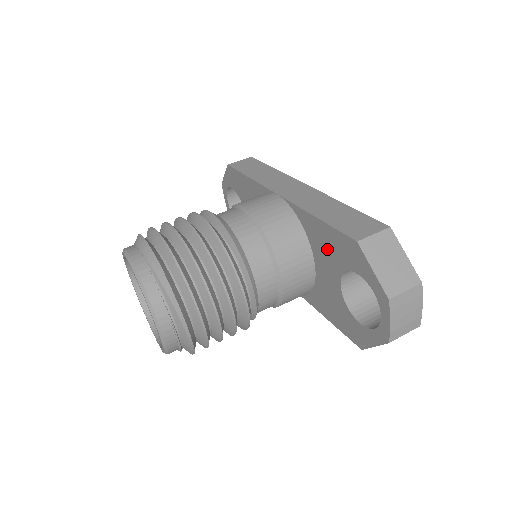
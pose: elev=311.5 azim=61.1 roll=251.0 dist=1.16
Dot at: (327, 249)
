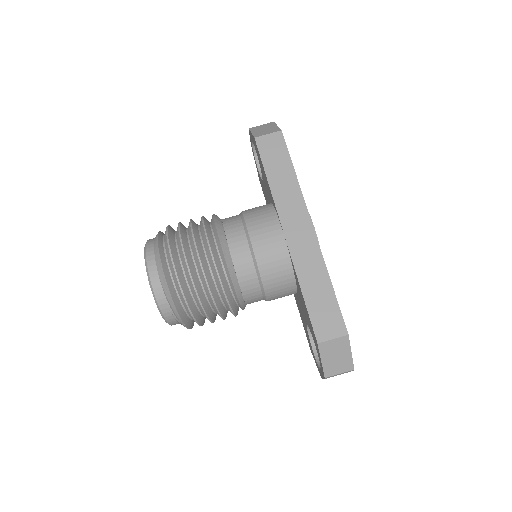
Dot at: (304, 308)
